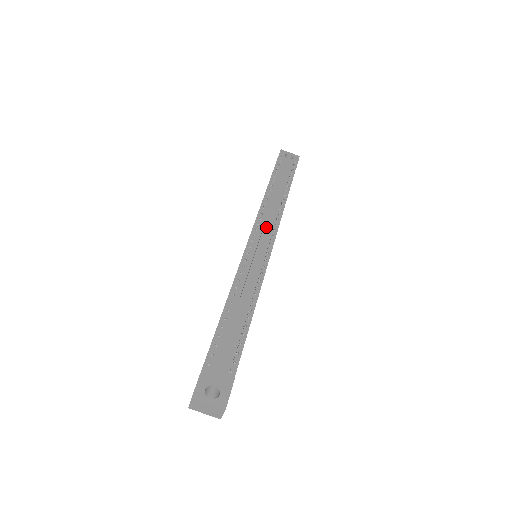
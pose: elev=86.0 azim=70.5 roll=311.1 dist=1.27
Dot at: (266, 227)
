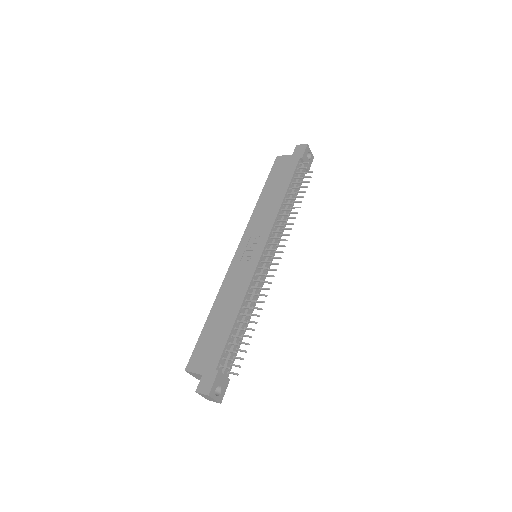
Dot at: (277, 240)
